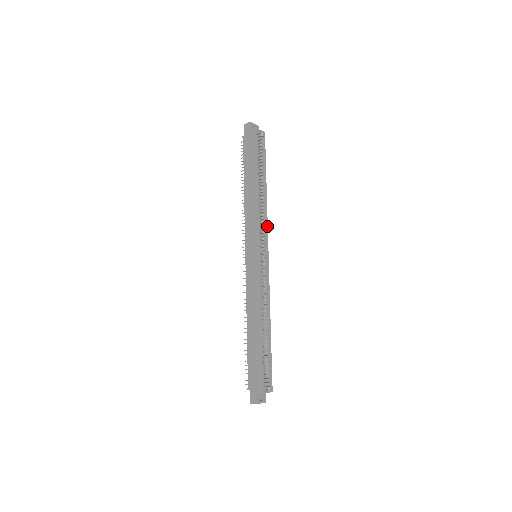
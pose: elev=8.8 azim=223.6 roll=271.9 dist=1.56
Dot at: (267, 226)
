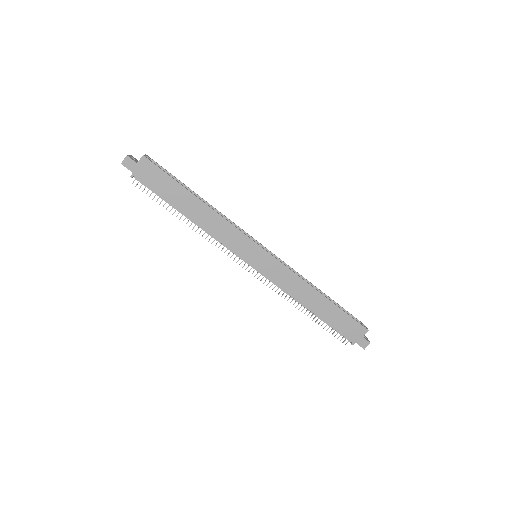
Dot at: (237, 226)
